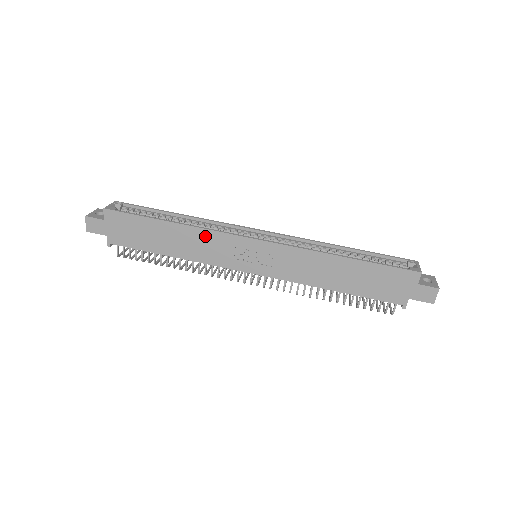
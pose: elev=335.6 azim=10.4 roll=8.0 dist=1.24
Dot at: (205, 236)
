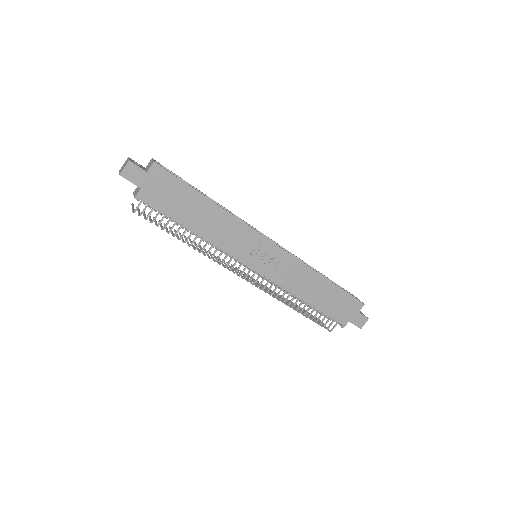
Dot at: (234, 224)
